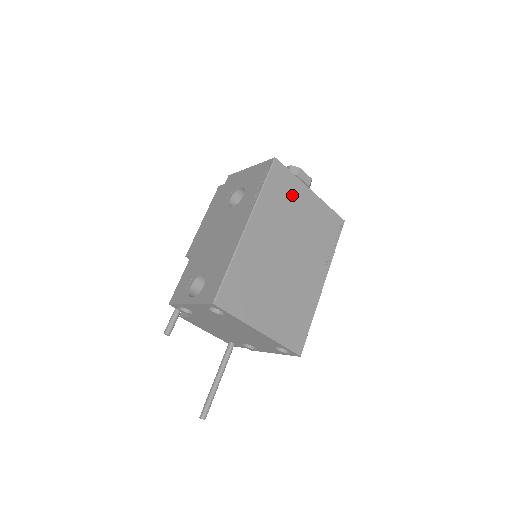
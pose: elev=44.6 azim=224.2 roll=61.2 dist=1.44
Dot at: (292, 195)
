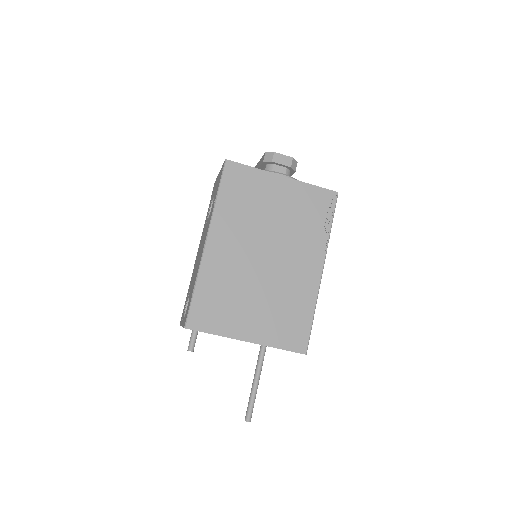
Dot at: (256, 190)
